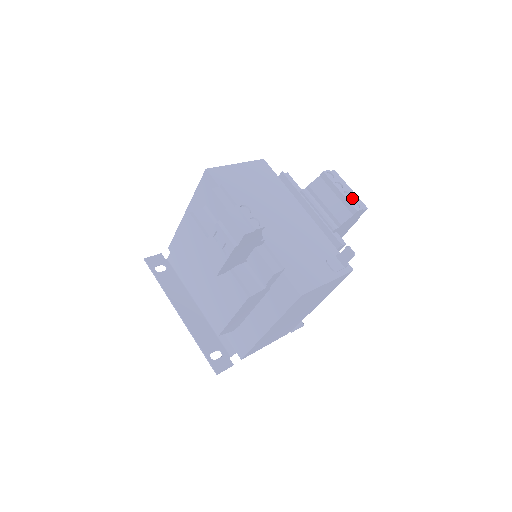
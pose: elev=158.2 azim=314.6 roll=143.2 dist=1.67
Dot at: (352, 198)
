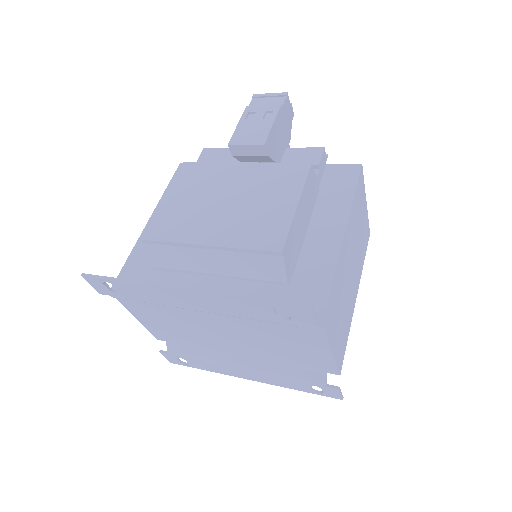
Dot at: occluded
